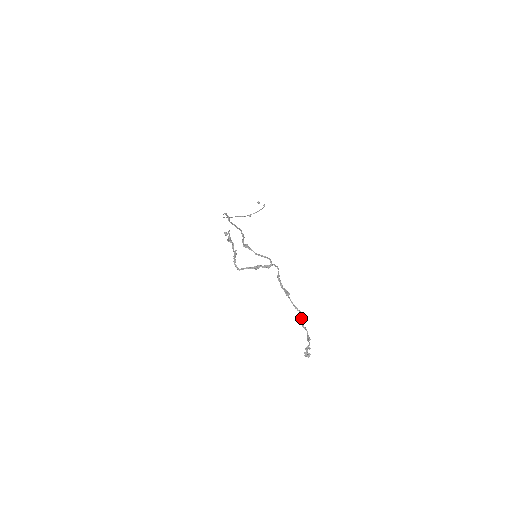
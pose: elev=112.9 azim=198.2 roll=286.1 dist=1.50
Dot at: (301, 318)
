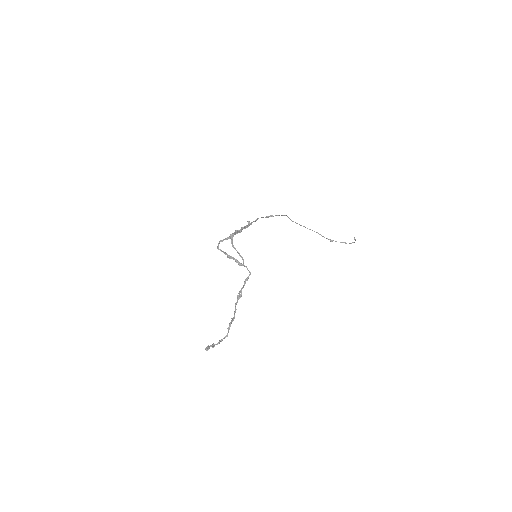
Dot at: (231, 322)
